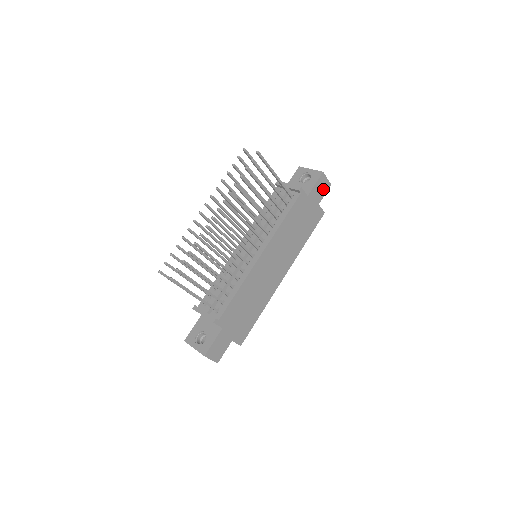
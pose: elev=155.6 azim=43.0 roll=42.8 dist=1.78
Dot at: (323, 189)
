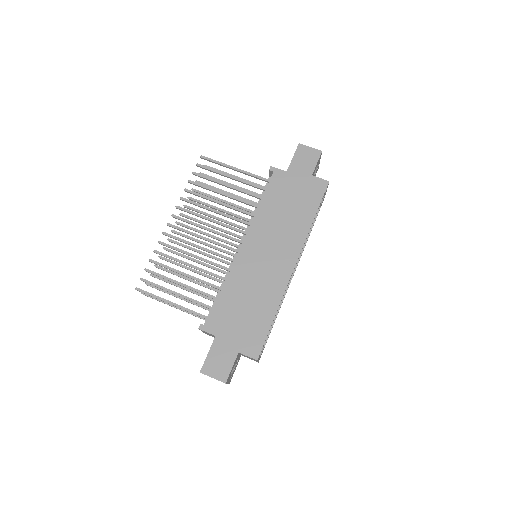
Dot at: (310, 159)
